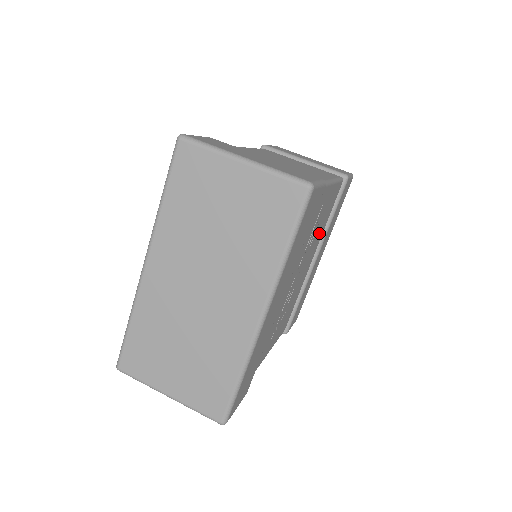
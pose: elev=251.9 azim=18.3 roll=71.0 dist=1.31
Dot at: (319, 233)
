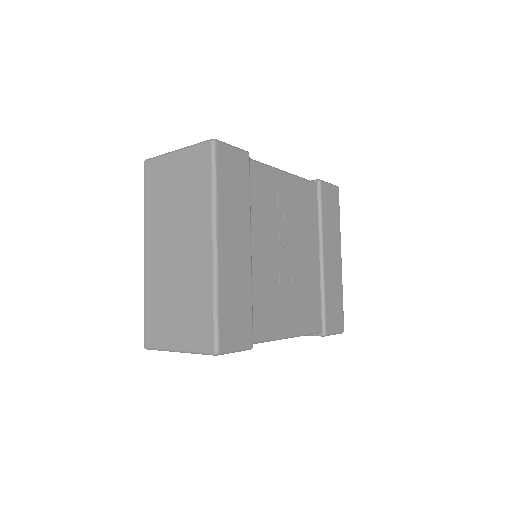
Dot at: (306, 225)
